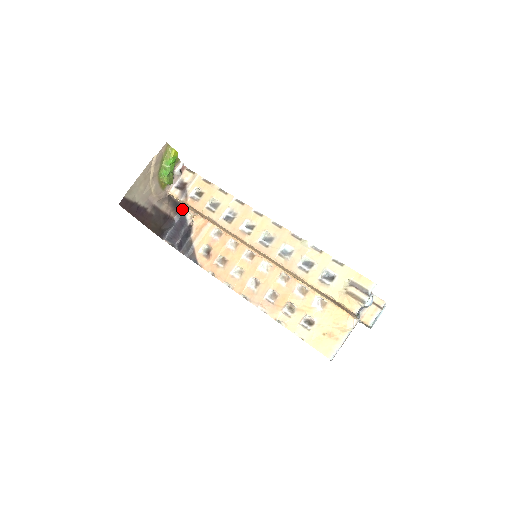
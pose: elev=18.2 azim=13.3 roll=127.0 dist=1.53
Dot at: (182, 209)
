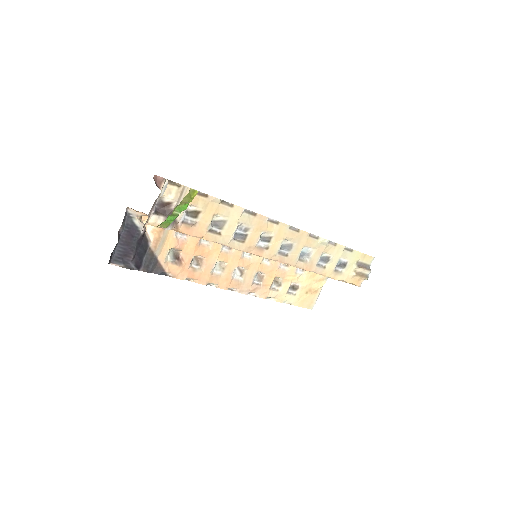
Dot at: (125, 213)
